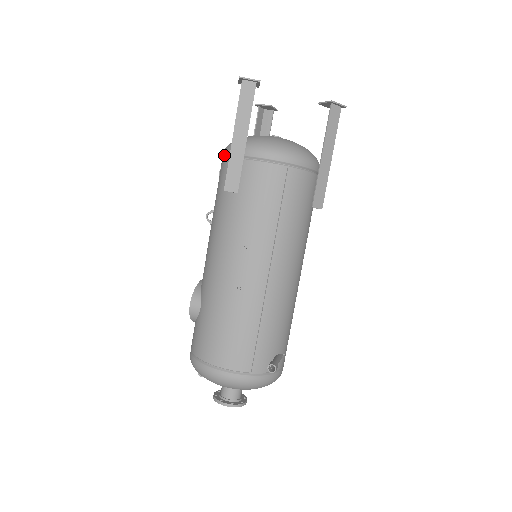
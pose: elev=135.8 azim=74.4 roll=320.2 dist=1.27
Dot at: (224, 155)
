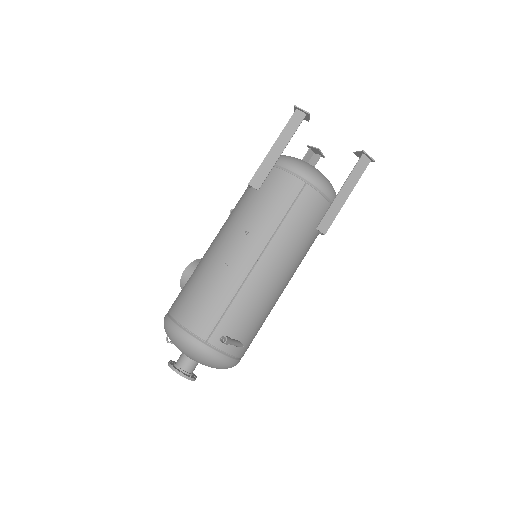
Dot at: occluded
